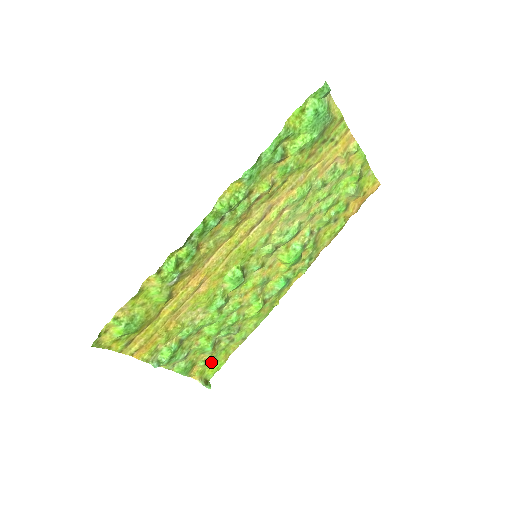
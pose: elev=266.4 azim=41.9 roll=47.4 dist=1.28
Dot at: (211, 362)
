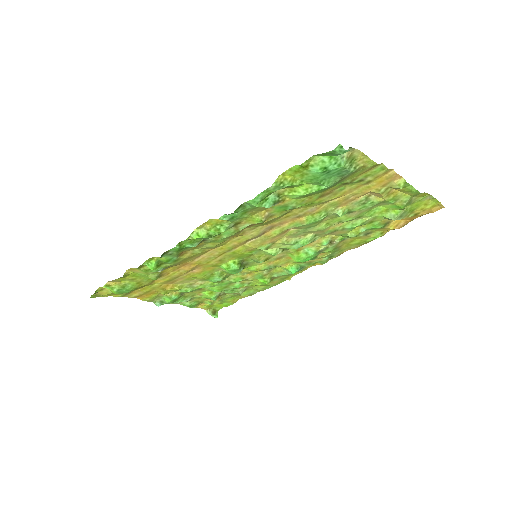
Dot at: (218, 303)
